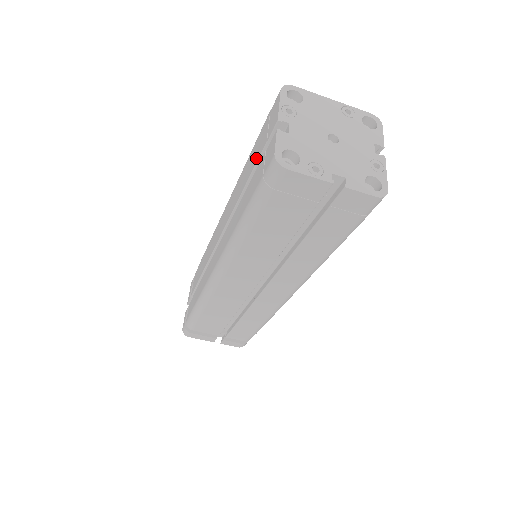
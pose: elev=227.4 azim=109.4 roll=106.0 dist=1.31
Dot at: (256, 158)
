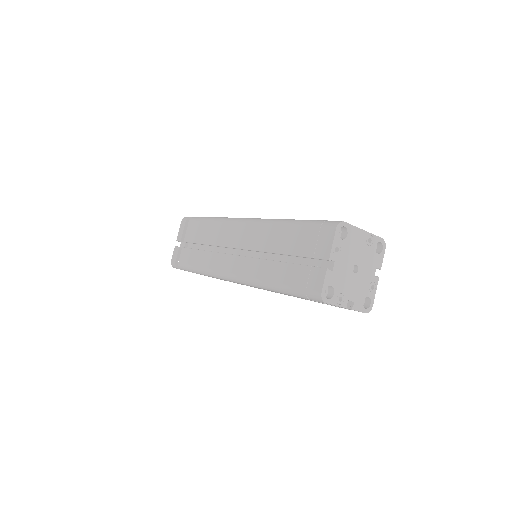
Dot at: (298, 251)
